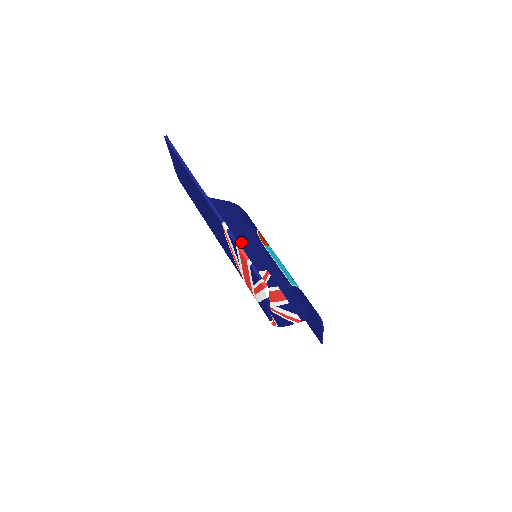
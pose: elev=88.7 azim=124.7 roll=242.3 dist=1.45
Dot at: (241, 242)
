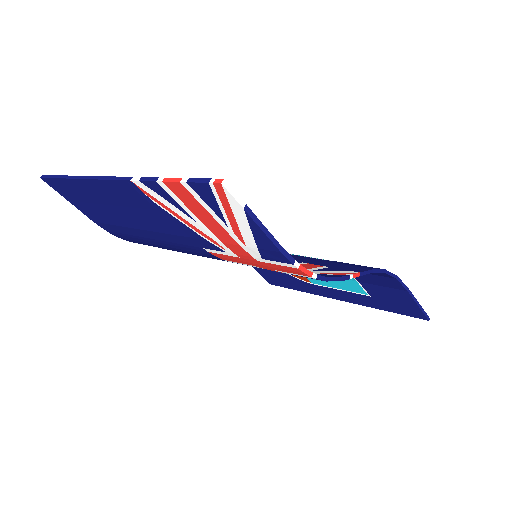
Dot at: occluded
